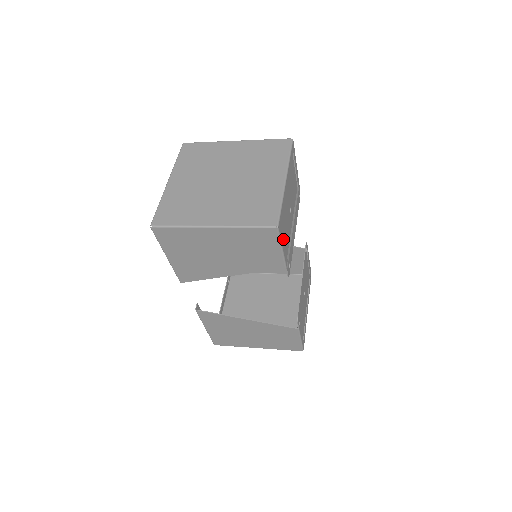
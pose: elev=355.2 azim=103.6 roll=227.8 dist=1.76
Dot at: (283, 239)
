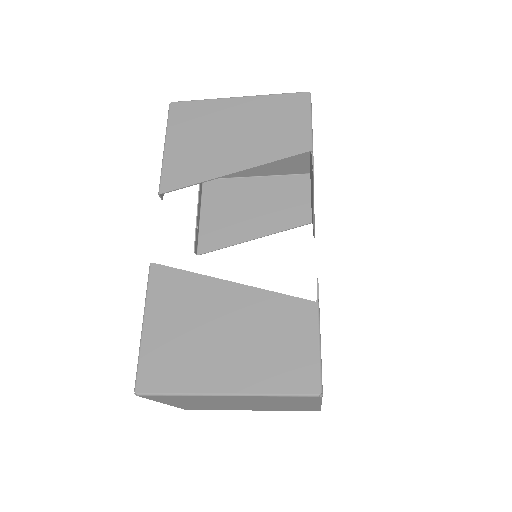
Dot at: occluded
